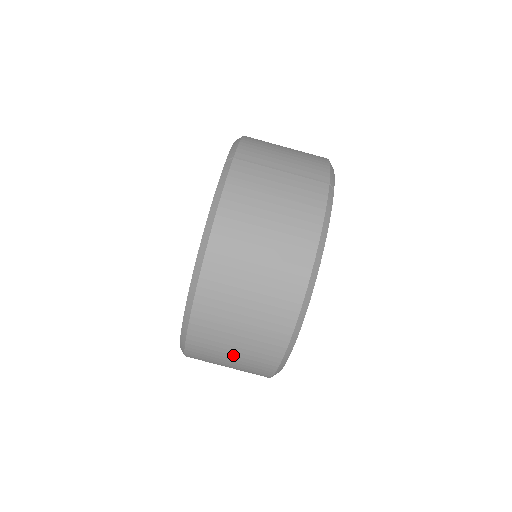
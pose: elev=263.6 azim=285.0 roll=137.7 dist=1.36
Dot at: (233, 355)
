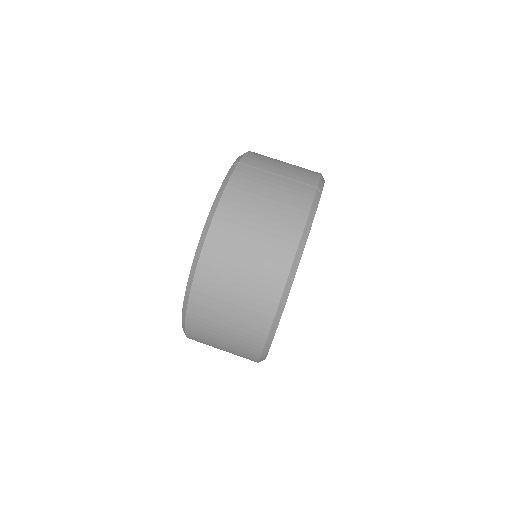
Dot at: (226, 330)
